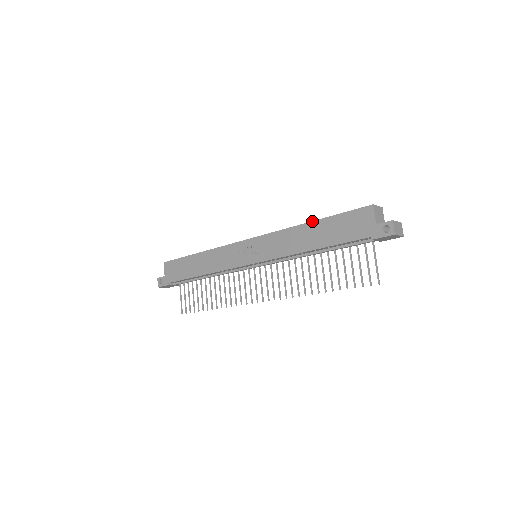
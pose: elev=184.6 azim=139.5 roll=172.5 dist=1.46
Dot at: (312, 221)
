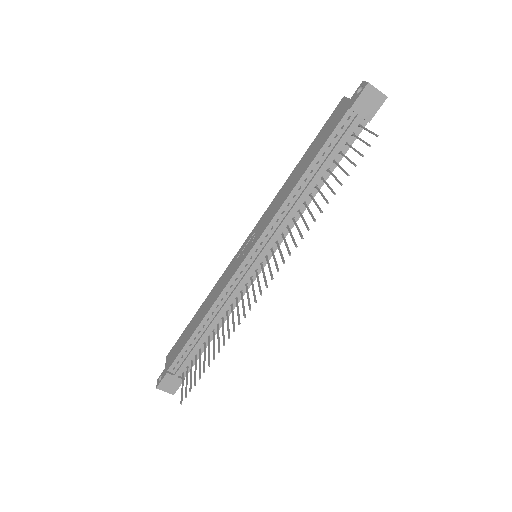
Dot at: (297, 164)
